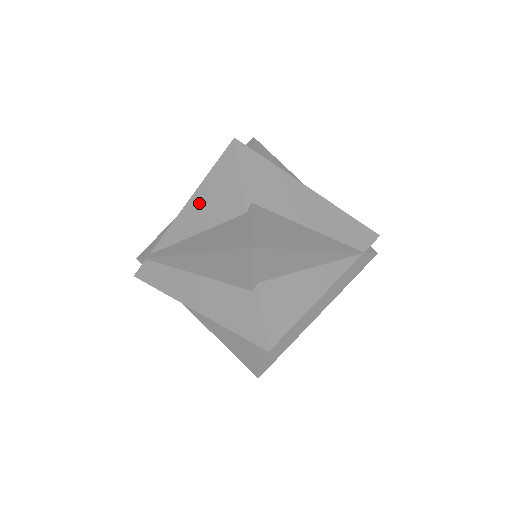
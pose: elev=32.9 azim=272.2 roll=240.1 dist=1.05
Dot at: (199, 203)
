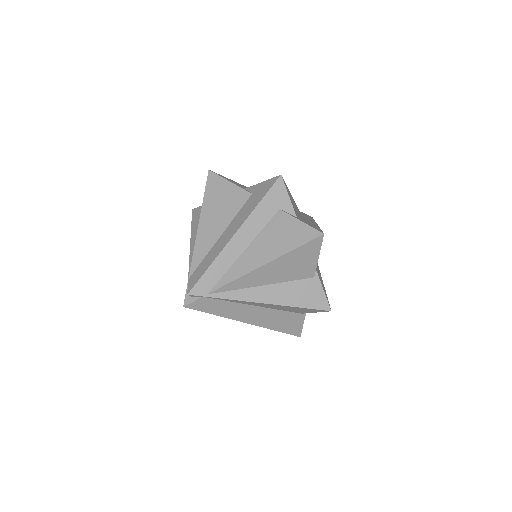
Dot at: (276, 268)
